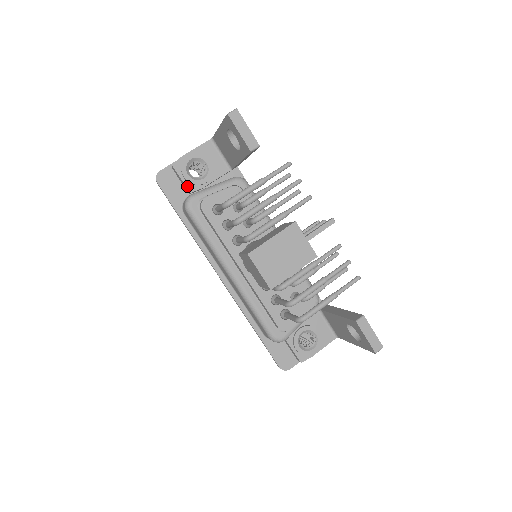
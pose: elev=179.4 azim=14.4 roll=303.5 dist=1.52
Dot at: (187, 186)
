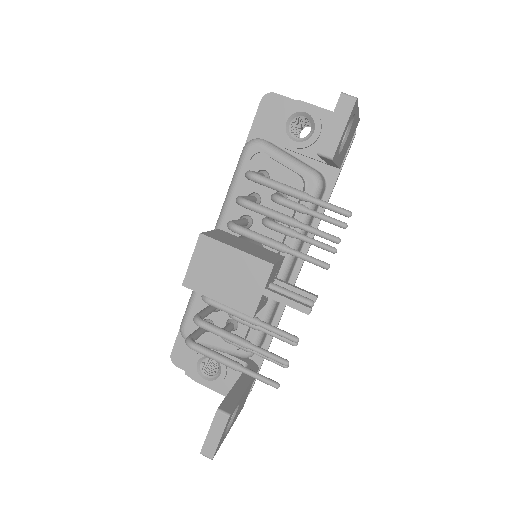
Dot at: (275, 131)
